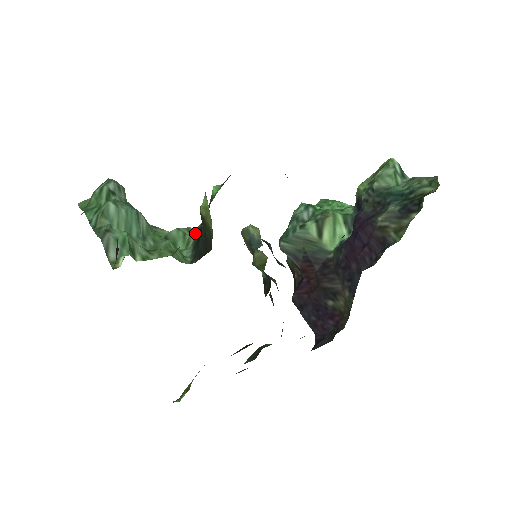
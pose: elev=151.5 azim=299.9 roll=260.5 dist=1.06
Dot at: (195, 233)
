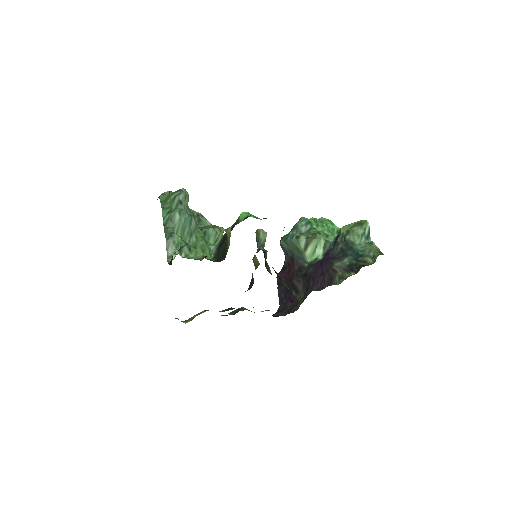
Dot at: (223, 235)
